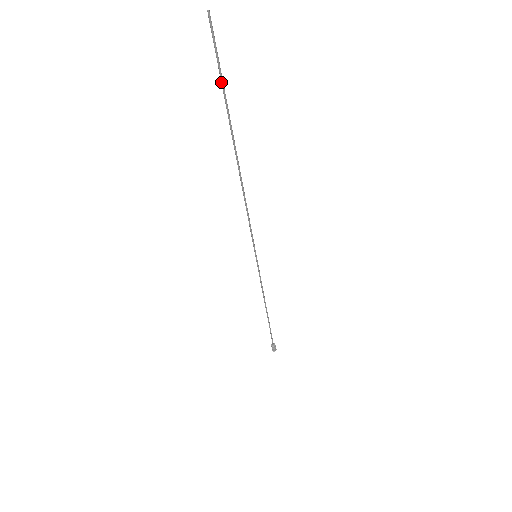
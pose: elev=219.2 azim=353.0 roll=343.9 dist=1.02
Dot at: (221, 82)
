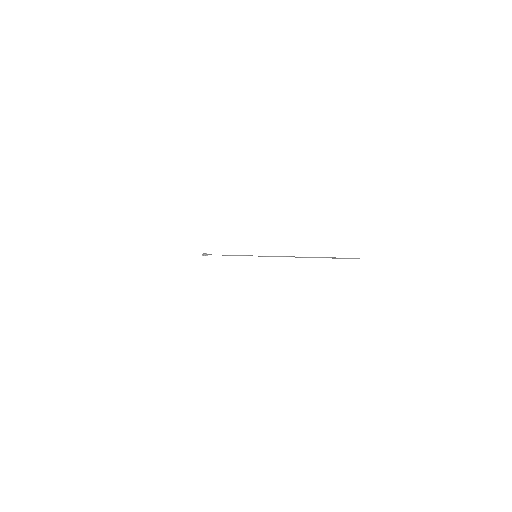
Dot at: (333, 258)
